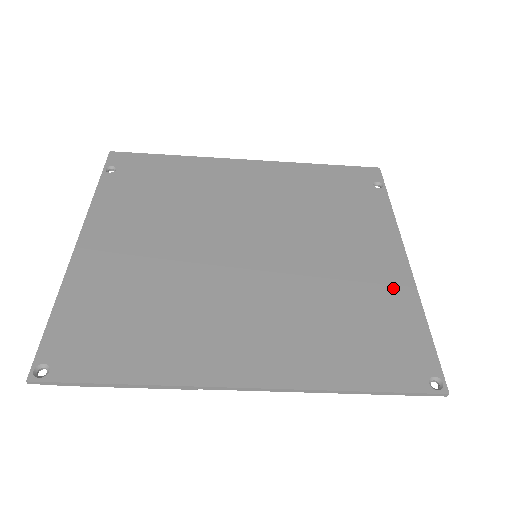
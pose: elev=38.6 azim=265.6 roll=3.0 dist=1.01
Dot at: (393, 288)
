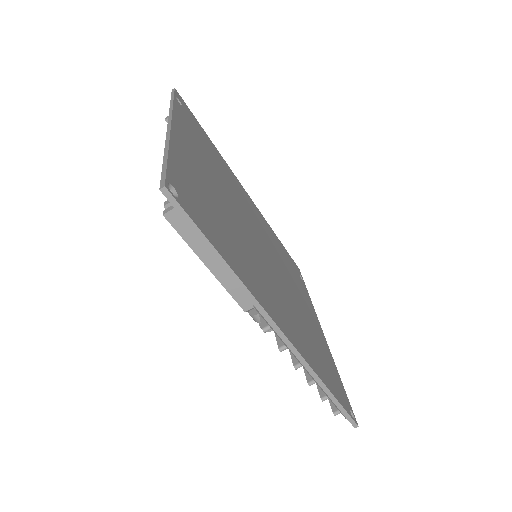
Dot at: (323, 343)
